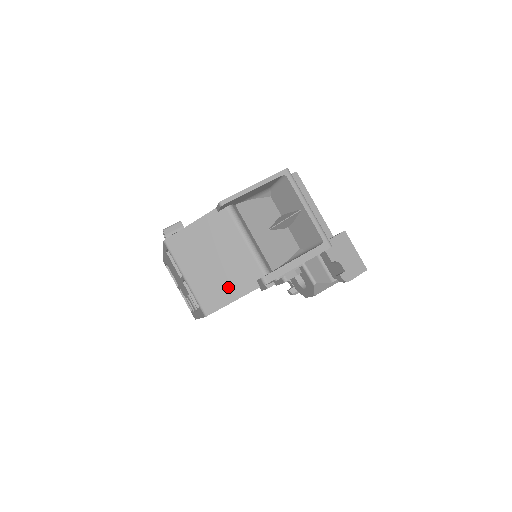
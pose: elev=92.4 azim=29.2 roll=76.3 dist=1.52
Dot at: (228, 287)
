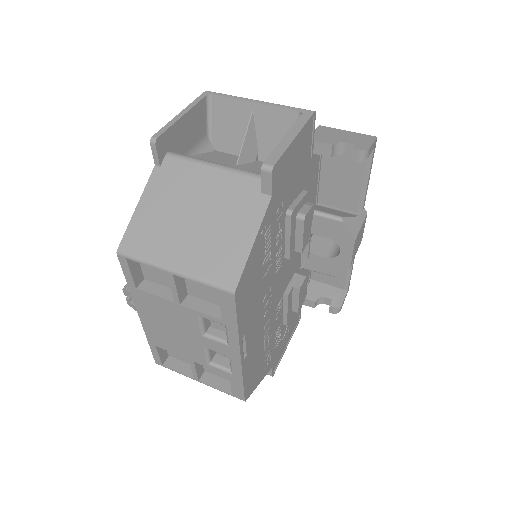
Dot at: (234, 231)
